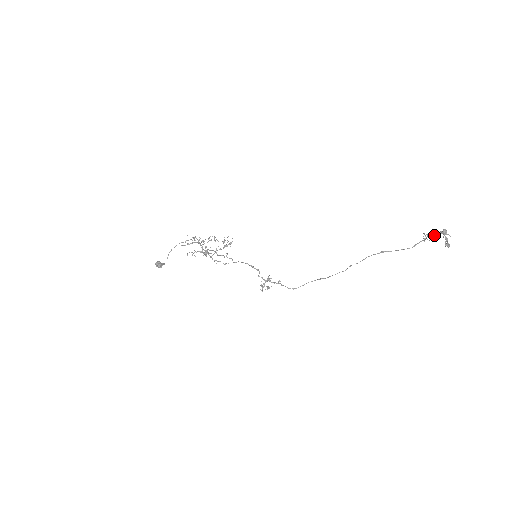
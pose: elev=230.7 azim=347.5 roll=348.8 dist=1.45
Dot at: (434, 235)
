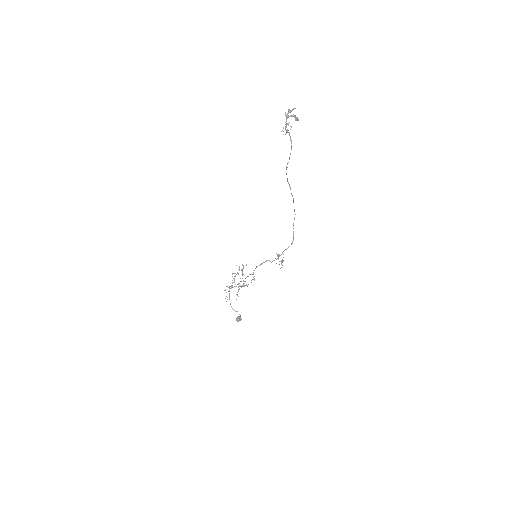
Dot at: (286, 124)
